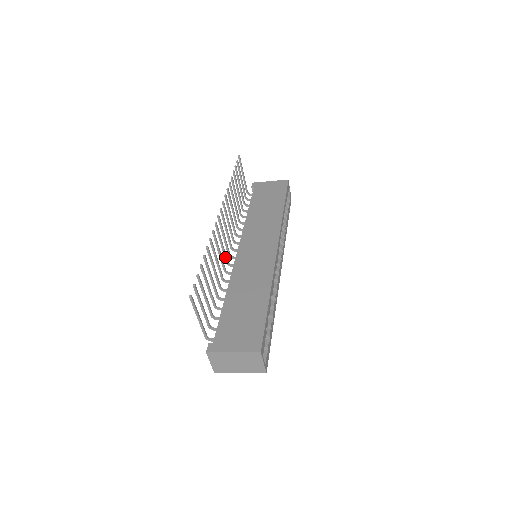
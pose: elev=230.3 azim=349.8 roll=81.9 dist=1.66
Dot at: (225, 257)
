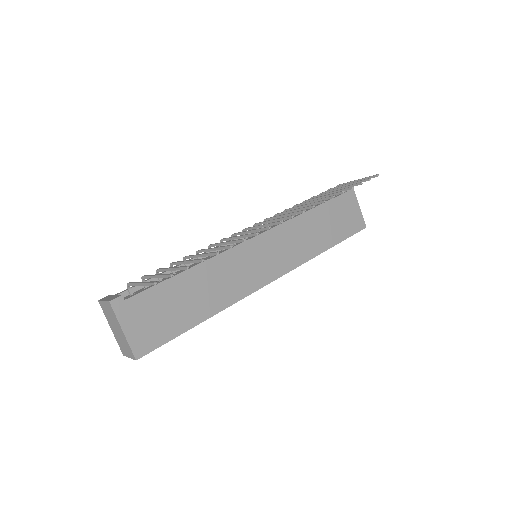
Dot at: (239, 234)
